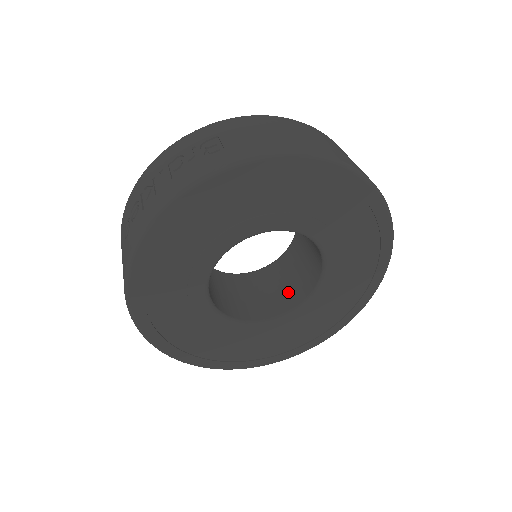
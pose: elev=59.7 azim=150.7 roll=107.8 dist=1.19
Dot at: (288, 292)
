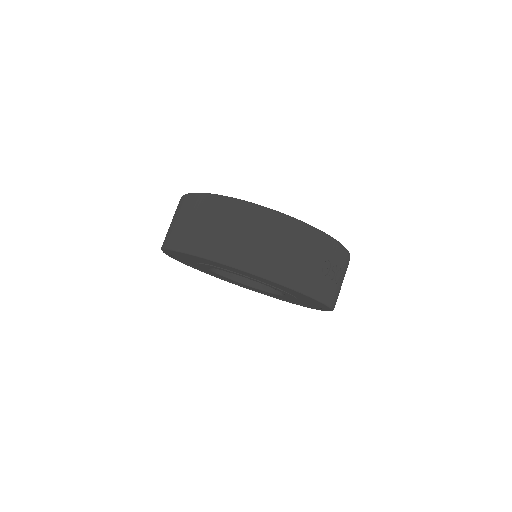
Dot at: occluded
